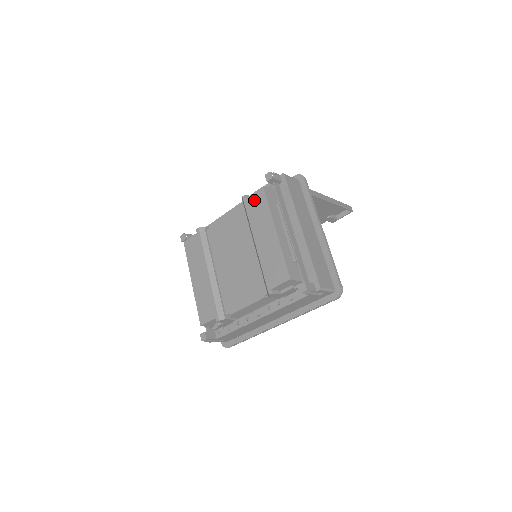
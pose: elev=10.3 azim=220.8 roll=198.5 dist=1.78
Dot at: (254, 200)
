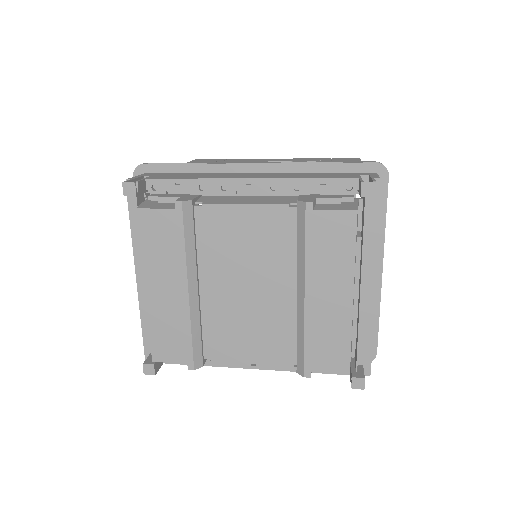
Dot at: (330, 224)
